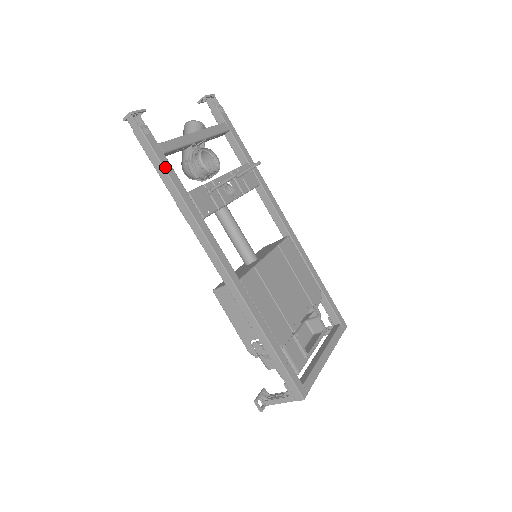
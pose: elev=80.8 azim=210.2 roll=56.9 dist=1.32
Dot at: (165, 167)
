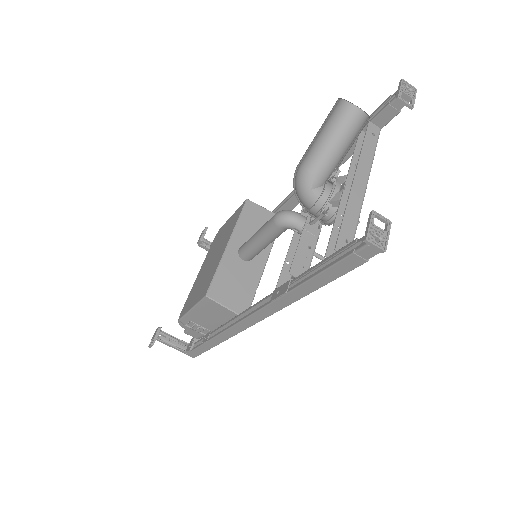
Dot at: (326, 283)
